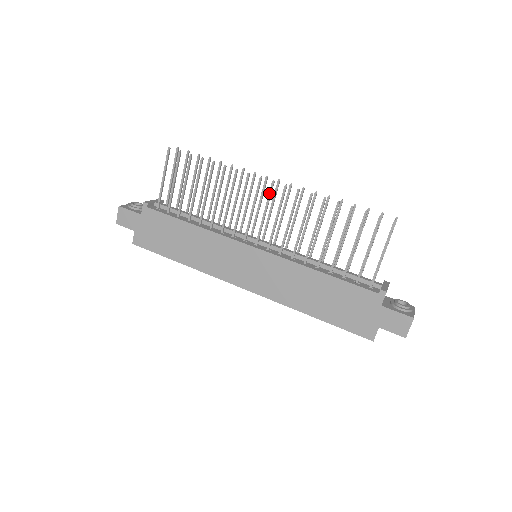
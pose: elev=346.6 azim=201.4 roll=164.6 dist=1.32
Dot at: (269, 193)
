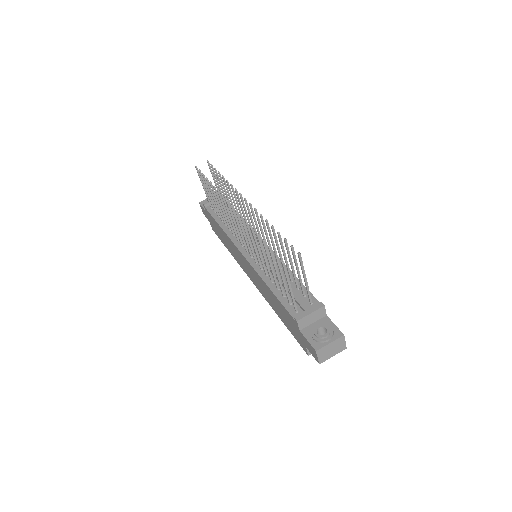
Dot at: (233, 214)
